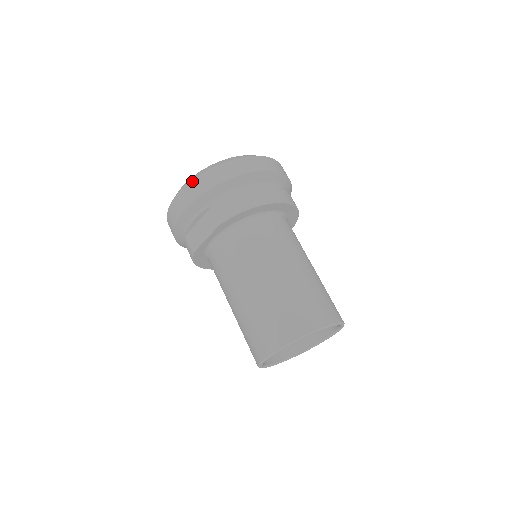
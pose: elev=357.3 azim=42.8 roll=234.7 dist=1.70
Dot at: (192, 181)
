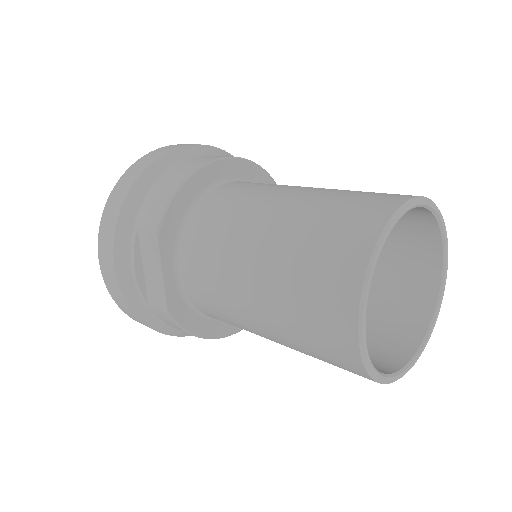
Dot at: (100, 228)
